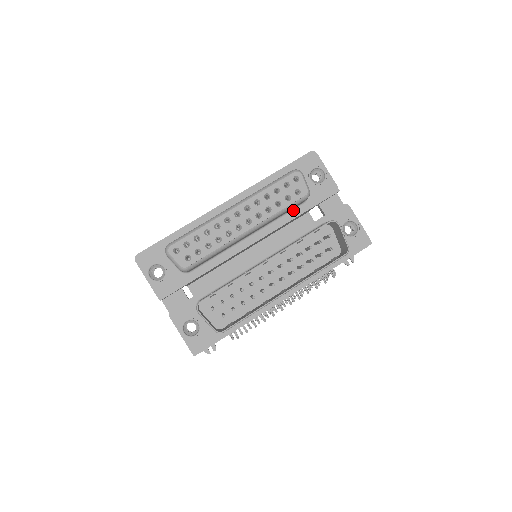
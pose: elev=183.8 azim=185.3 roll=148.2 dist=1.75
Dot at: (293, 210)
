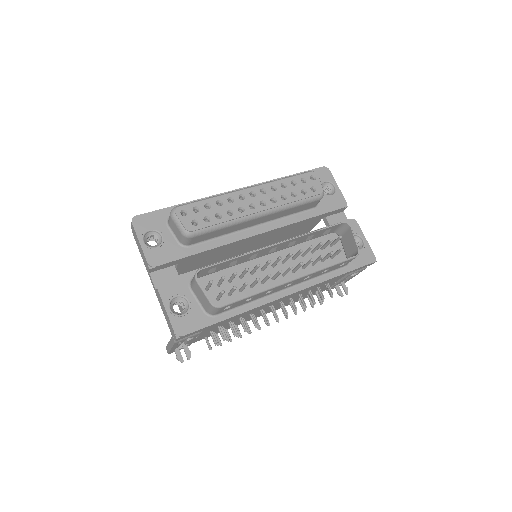
Dot at: (303, 212)
